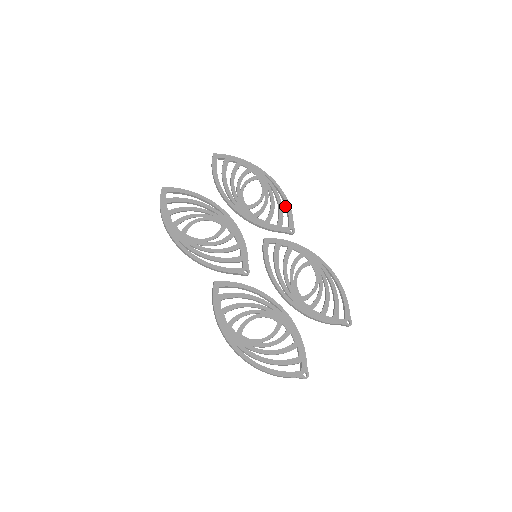
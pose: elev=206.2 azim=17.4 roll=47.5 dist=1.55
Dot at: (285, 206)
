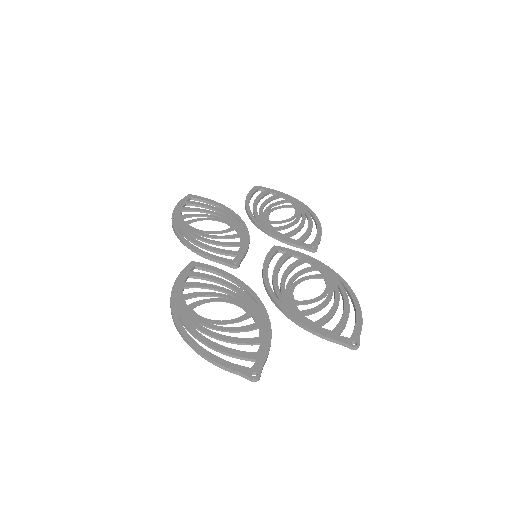
Dot at: occluded
